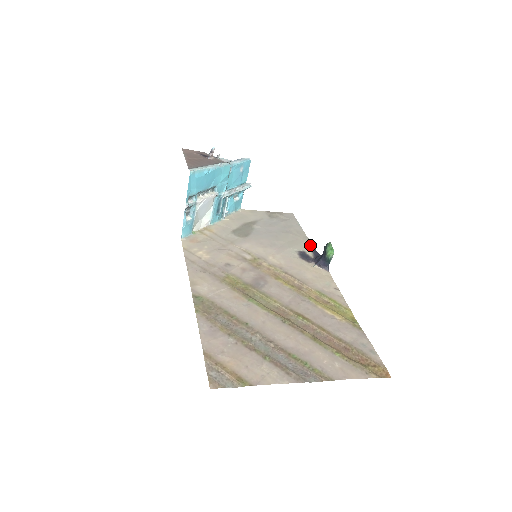
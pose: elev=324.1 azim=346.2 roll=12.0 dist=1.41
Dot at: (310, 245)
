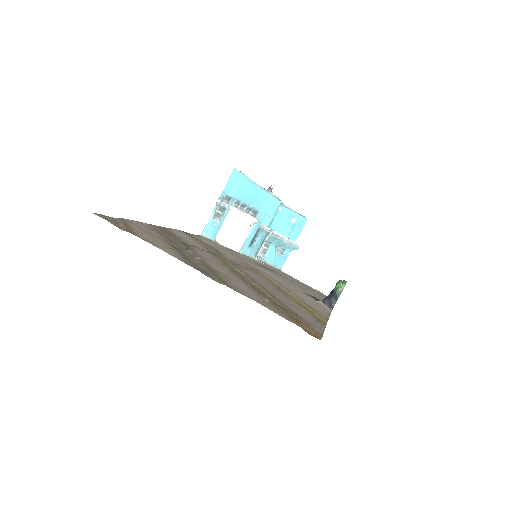
Dot at: occluded
